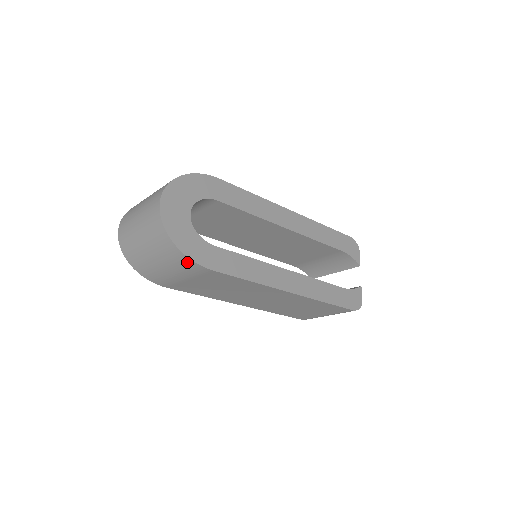
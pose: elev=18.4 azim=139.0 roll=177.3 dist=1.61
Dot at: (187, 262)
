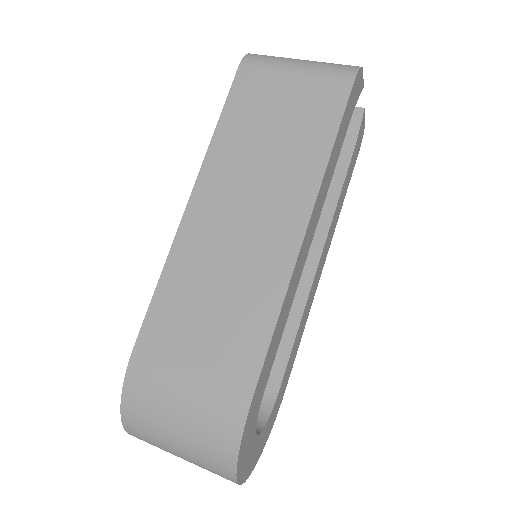
Dot at: occluded
